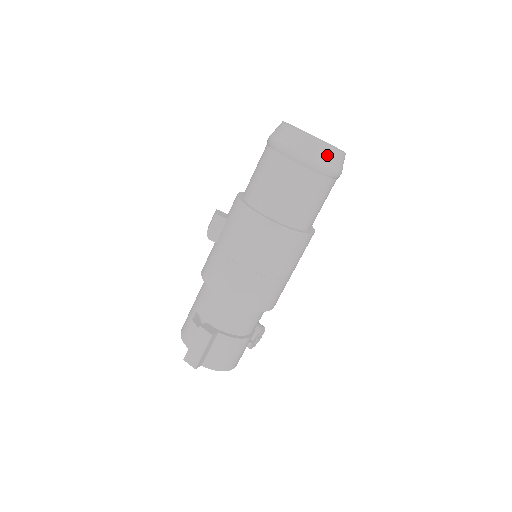
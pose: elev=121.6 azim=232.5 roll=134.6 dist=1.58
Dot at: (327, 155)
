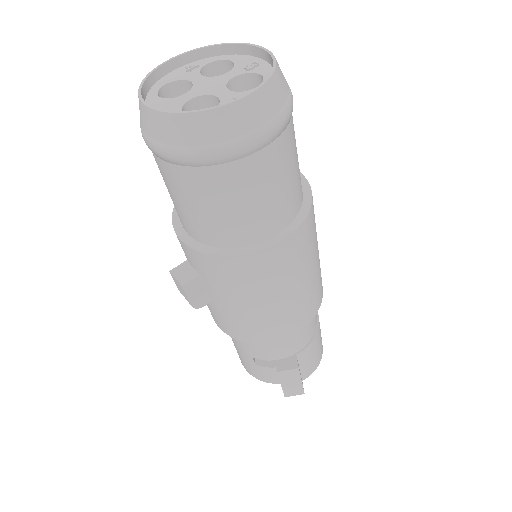
Dot at: (270, 101)
